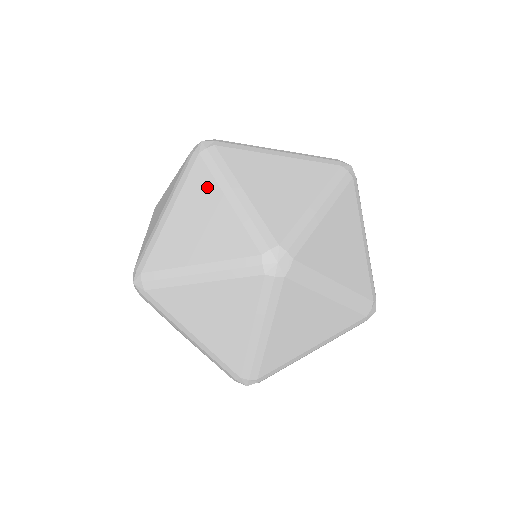
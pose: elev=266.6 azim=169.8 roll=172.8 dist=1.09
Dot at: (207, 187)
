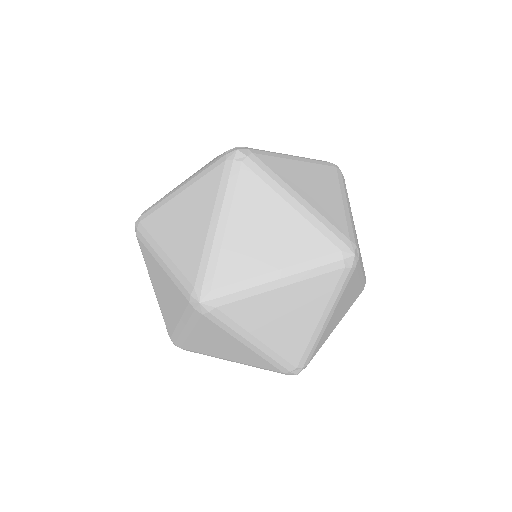
Dot at: (209, 196)
